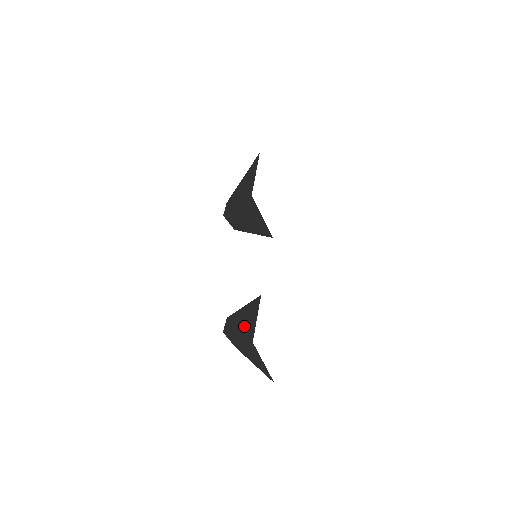
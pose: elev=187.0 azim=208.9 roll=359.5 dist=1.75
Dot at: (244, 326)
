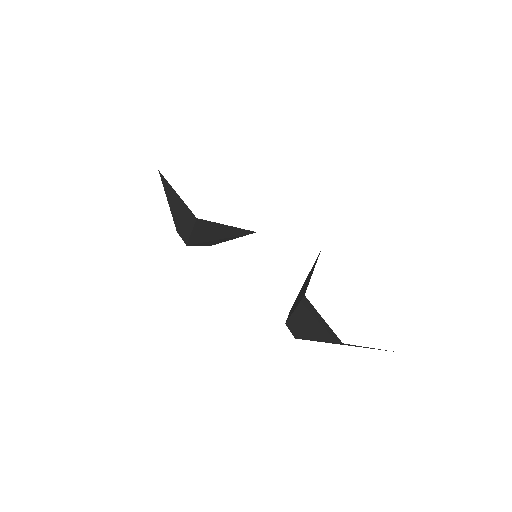
Dot at: (315, 329)
